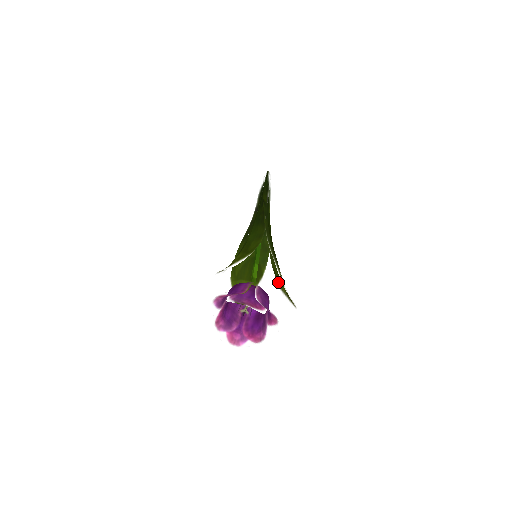
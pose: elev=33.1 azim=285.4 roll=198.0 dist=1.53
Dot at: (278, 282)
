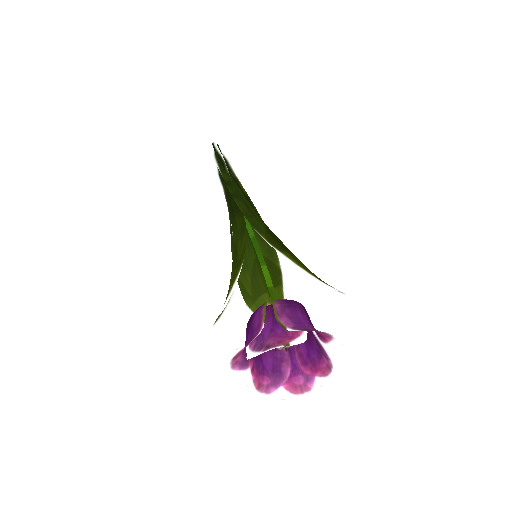
Dot at: occluded
